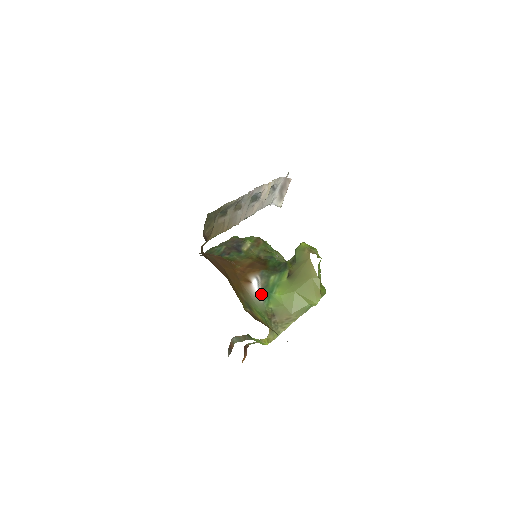
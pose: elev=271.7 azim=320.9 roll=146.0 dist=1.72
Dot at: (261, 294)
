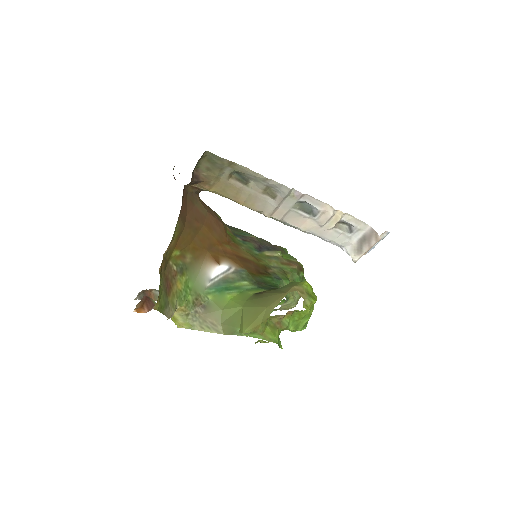
Dot at: (215, 281)
